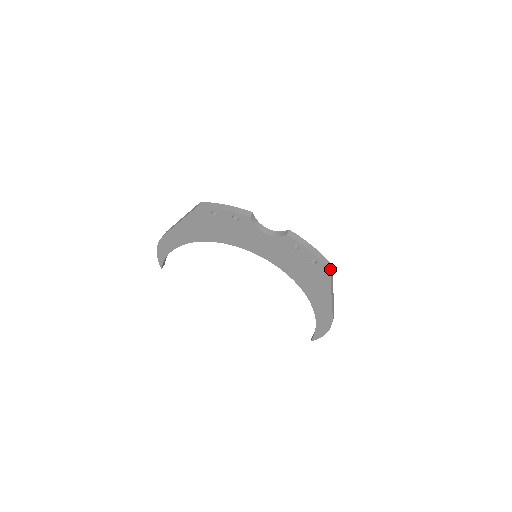
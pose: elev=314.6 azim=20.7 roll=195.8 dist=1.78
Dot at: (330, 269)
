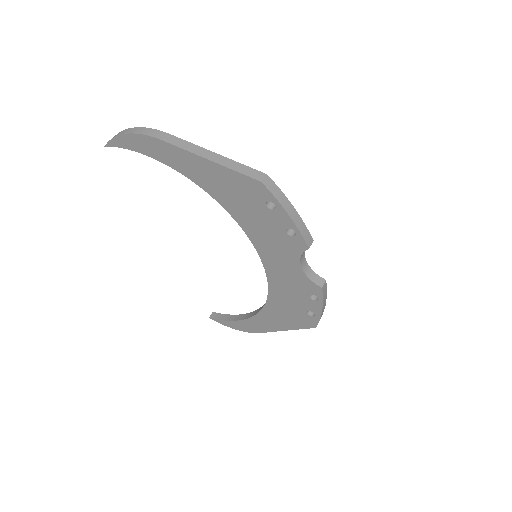
Dot at: (316, 326)
